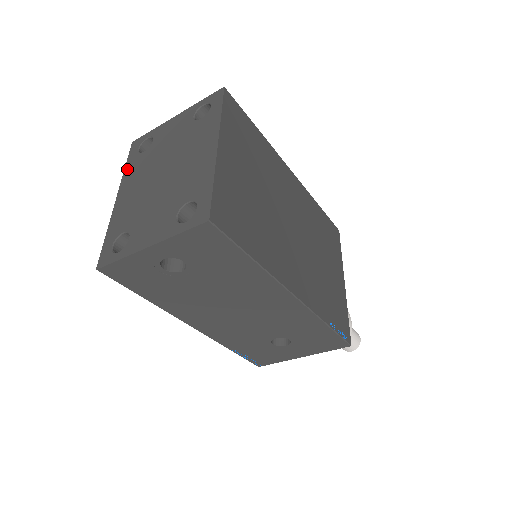
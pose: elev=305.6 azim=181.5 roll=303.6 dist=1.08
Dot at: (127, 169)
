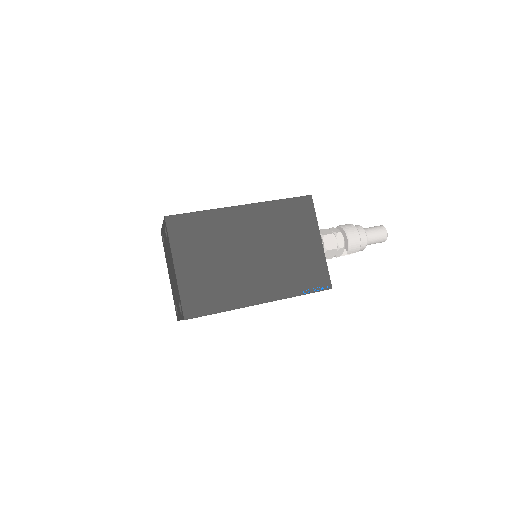
Dot at: (165, 255)
